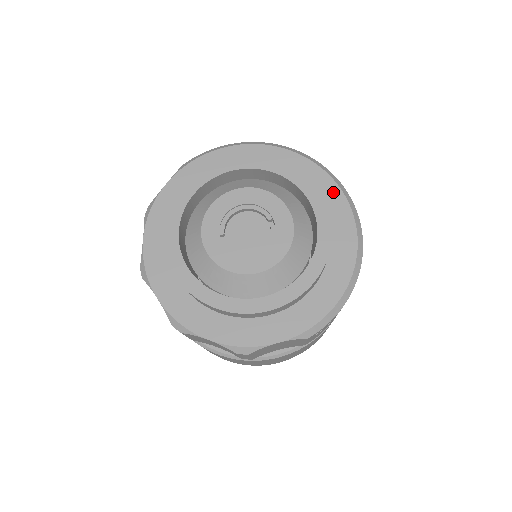
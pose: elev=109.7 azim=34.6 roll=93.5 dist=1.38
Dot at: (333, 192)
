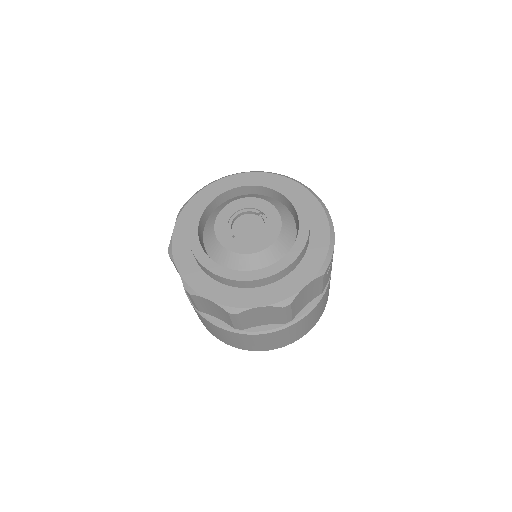
Dot at: (288, 183)
